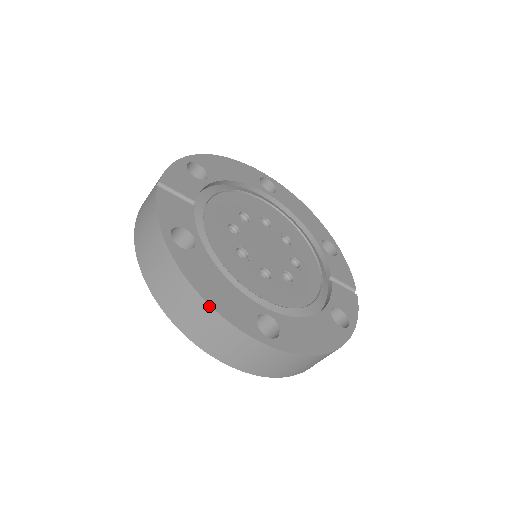
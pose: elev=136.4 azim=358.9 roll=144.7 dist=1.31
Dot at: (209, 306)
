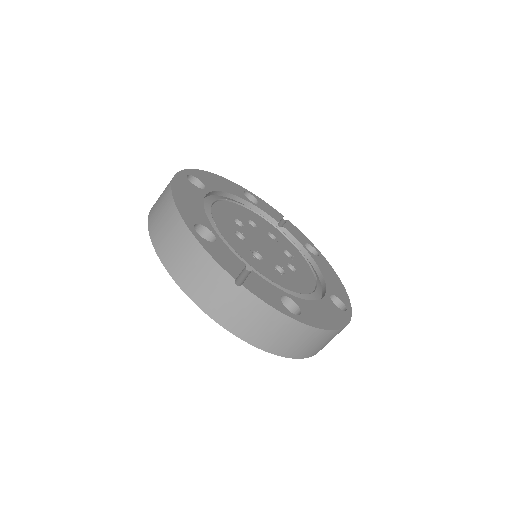
Dot at: (339, 330)
